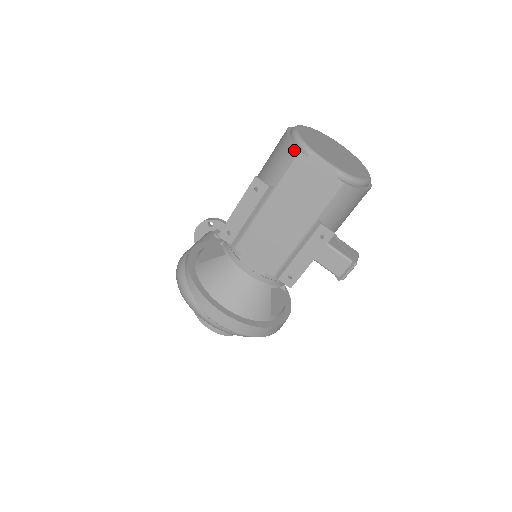
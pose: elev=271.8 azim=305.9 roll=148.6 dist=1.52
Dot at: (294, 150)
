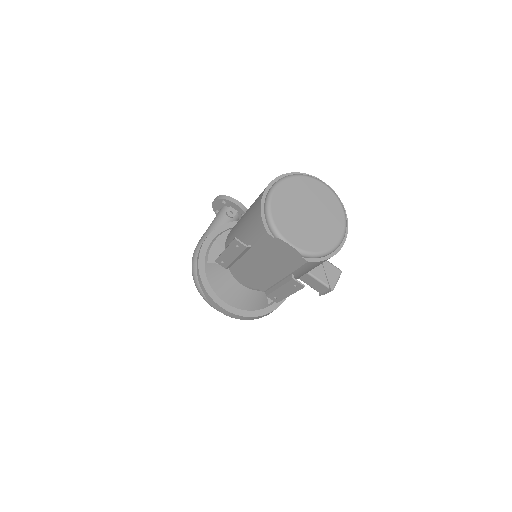
Dot at: (264, 230)
